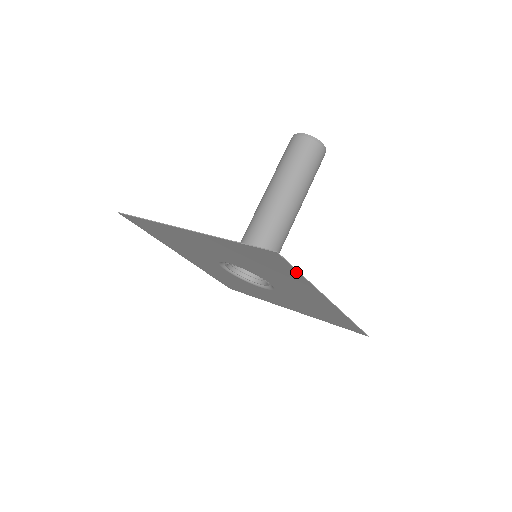
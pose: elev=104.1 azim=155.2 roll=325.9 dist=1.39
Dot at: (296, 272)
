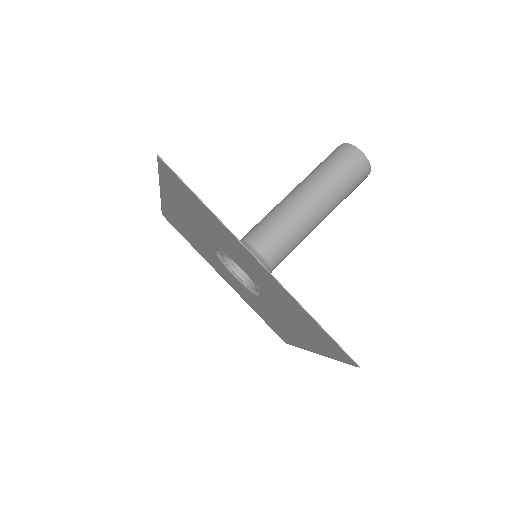
Dot at: (195, 196)
